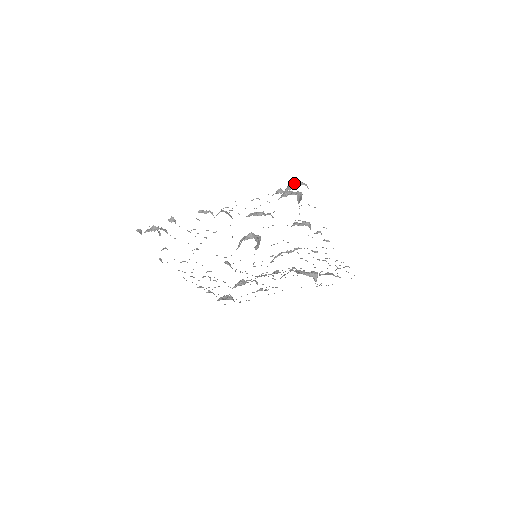
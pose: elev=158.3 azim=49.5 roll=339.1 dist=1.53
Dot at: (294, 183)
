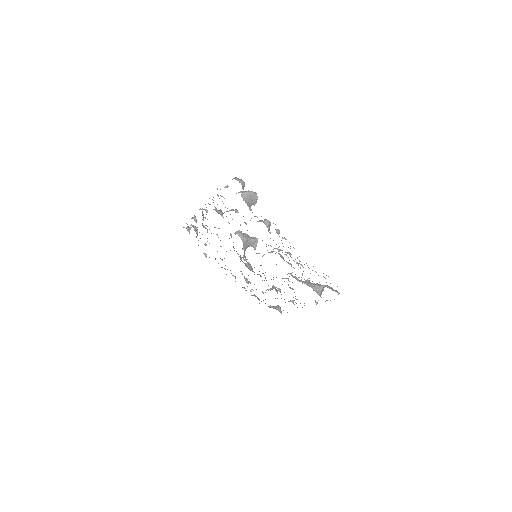
Dot at: (232, 179)
